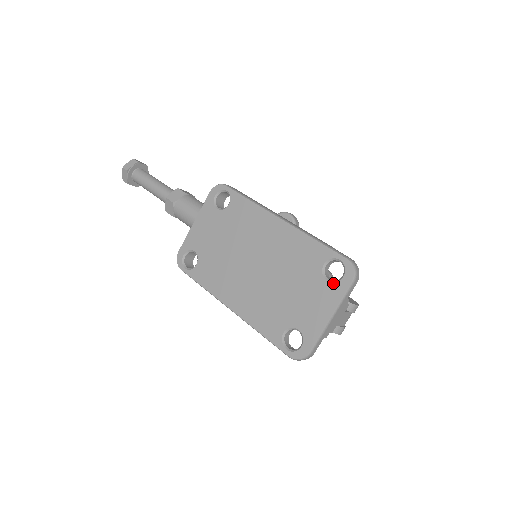
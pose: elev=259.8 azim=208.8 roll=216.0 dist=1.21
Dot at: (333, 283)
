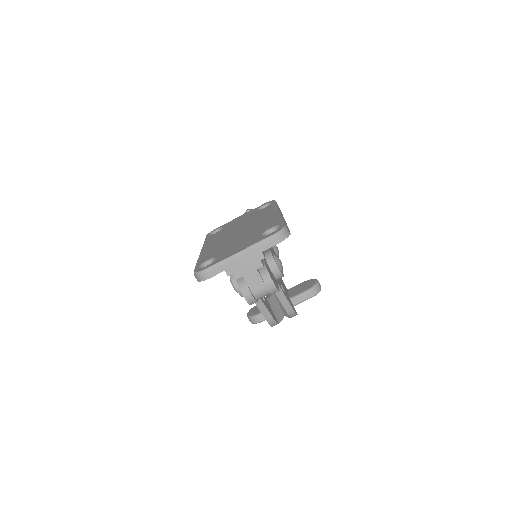
Dot at: (262, 236)
